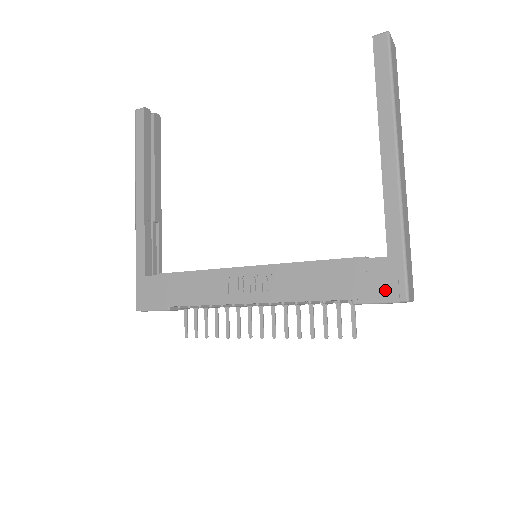
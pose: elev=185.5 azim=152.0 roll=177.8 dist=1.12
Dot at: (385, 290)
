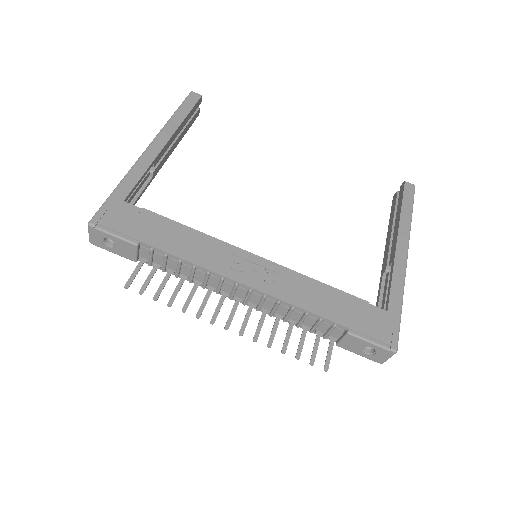
Dot at: (380, 334)
